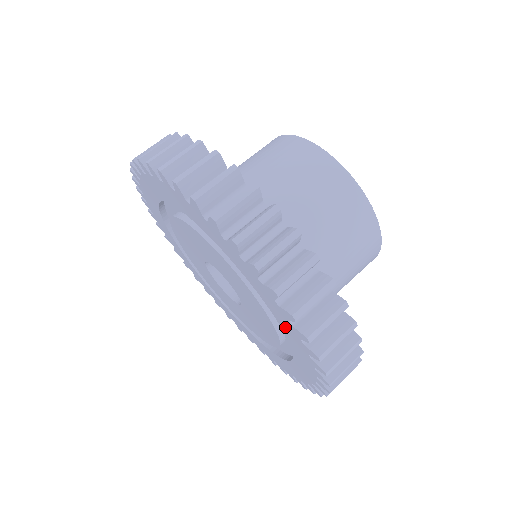
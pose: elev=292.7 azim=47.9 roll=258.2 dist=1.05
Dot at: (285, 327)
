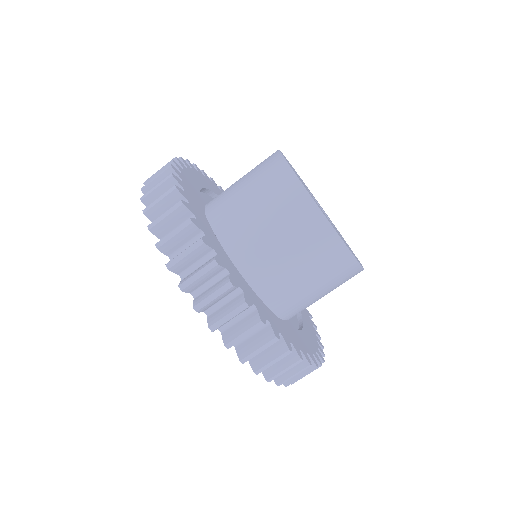
Dot at: occluded
